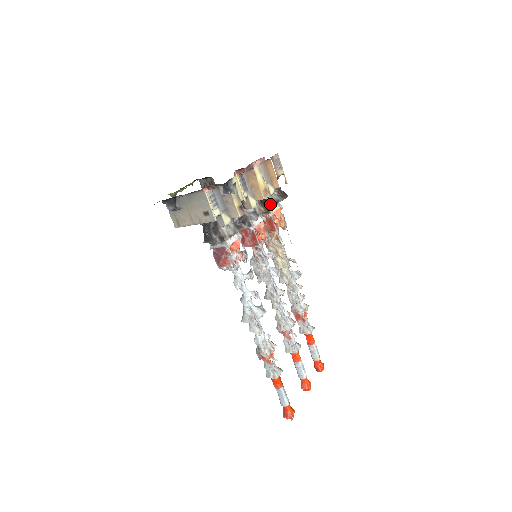
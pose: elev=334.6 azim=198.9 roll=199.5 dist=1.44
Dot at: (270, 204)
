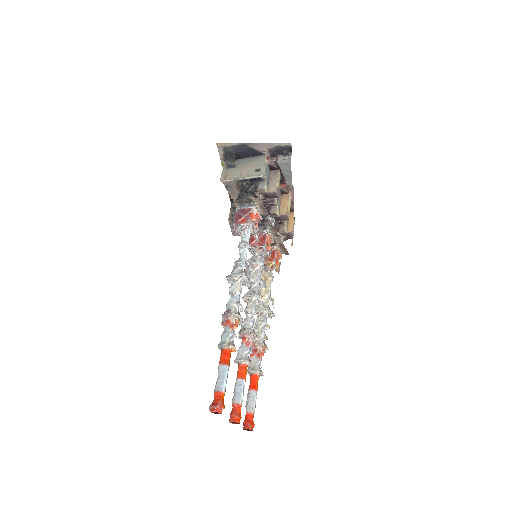
Dot at: occluded
